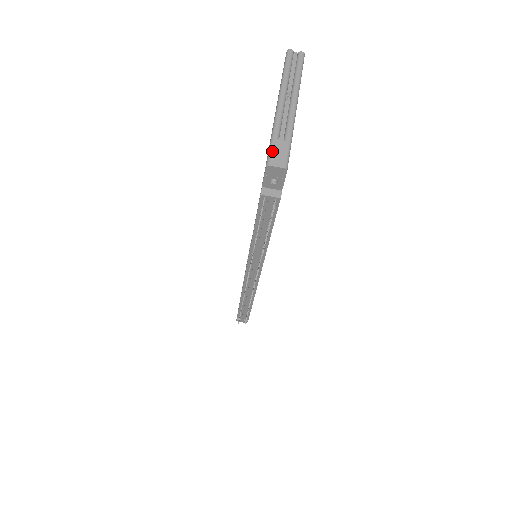
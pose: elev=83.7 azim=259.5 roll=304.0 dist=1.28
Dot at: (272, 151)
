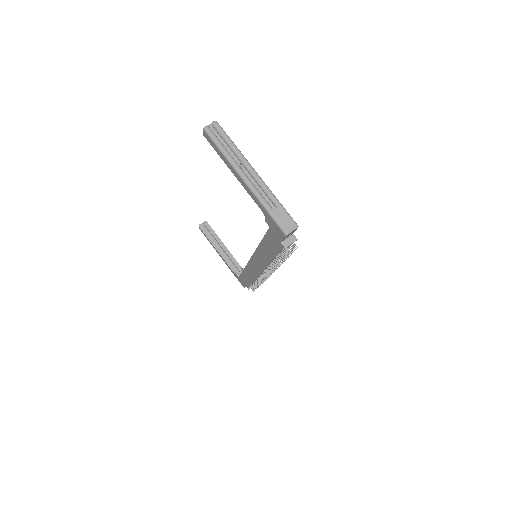
Dot at: (279, 222)
